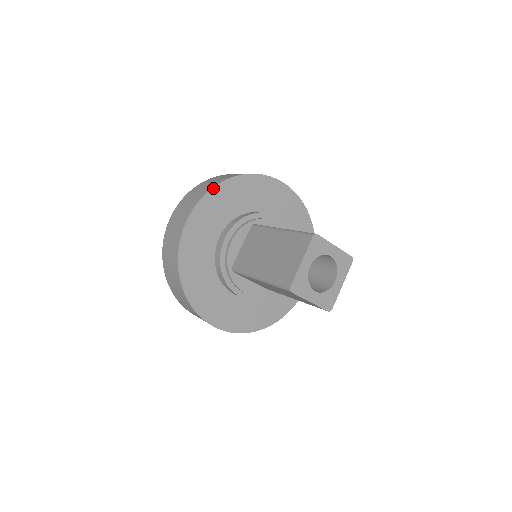
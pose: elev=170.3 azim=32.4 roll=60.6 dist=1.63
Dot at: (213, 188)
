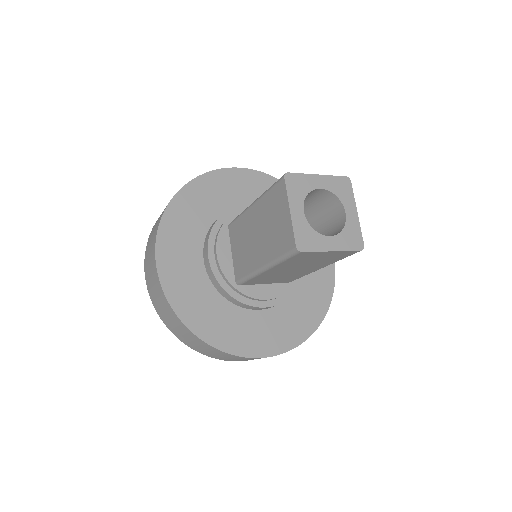
Dot at: (164, 214)
